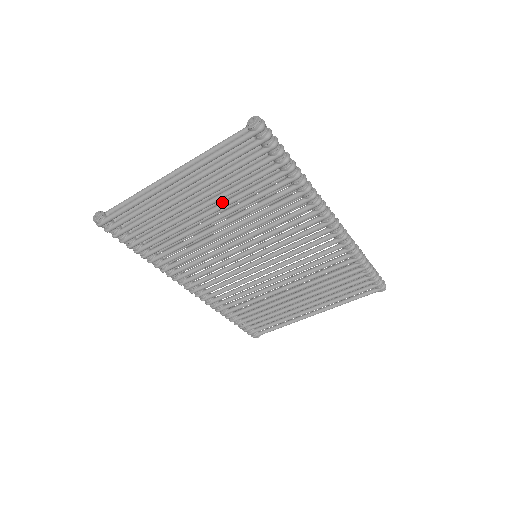
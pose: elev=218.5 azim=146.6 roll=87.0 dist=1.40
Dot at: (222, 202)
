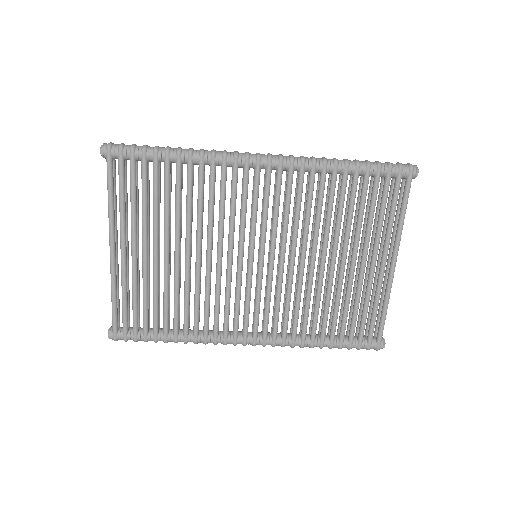
Dot at: (164, 232)
